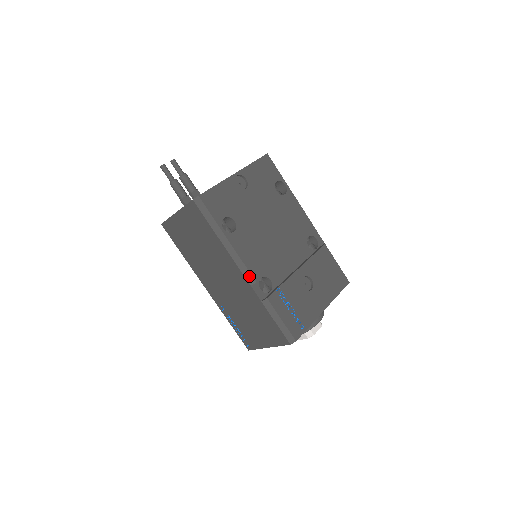
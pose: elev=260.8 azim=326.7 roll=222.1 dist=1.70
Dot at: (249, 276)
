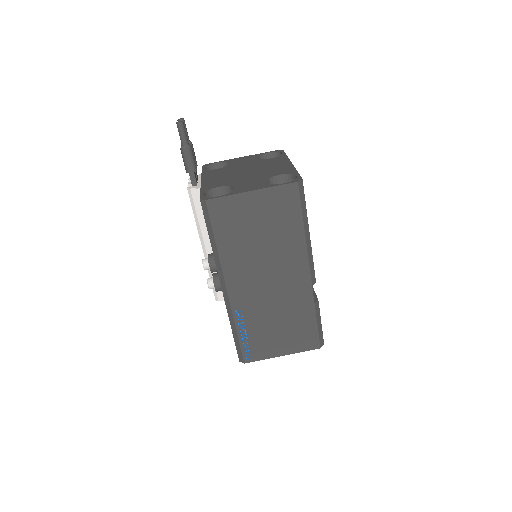
Dot at: (313, 276)
